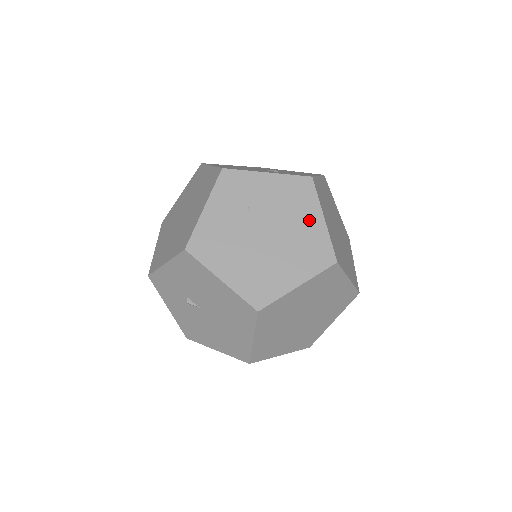
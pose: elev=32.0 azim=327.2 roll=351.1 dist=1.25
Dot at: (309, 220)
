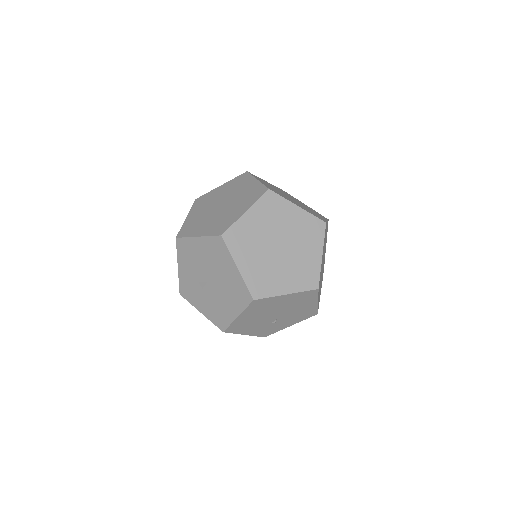
Dot at: (248, 185)
